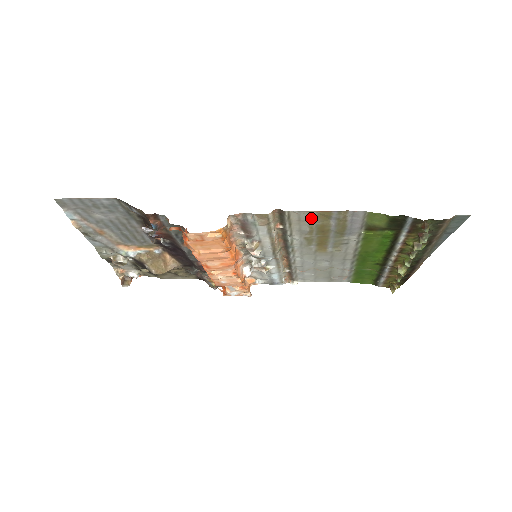
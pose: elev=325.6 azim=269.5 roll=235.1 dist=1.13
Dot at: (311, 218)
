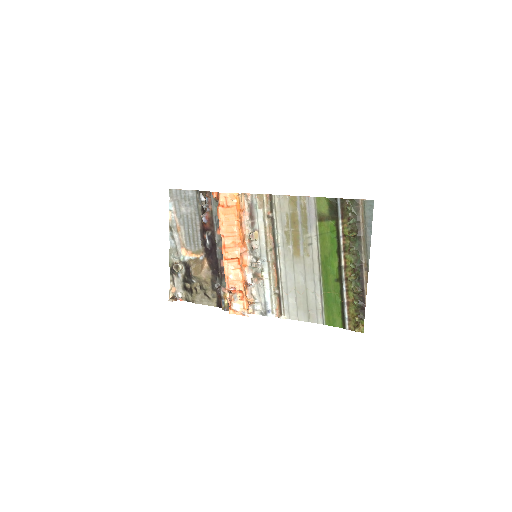
Dot at: (286, 204)
